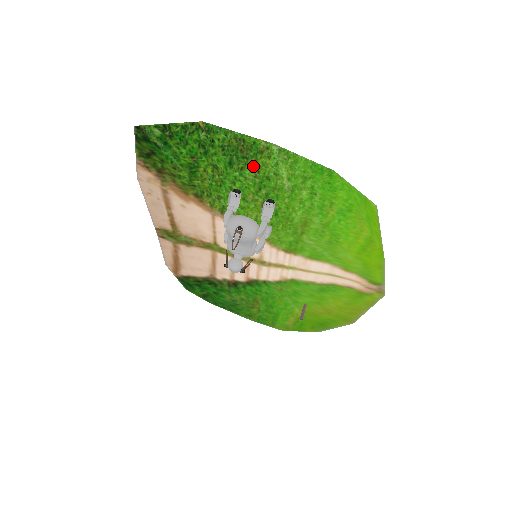
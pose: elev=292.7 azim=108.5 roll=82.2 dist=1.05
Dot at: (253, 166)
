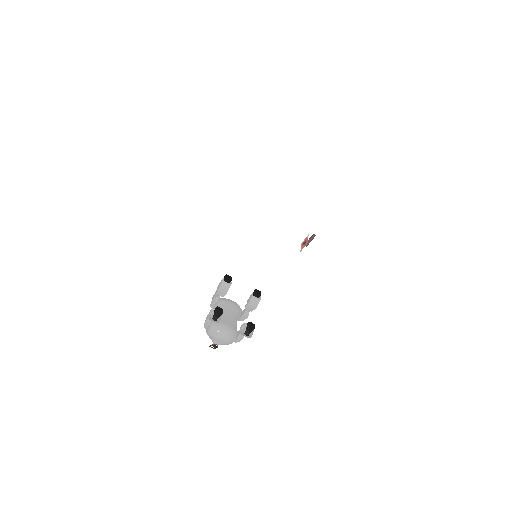
Dot at: occluded
